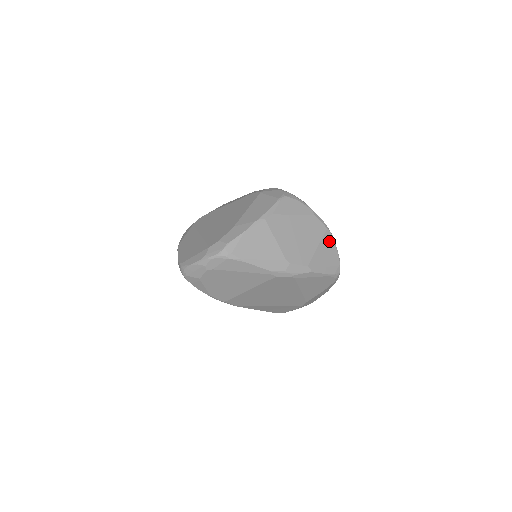
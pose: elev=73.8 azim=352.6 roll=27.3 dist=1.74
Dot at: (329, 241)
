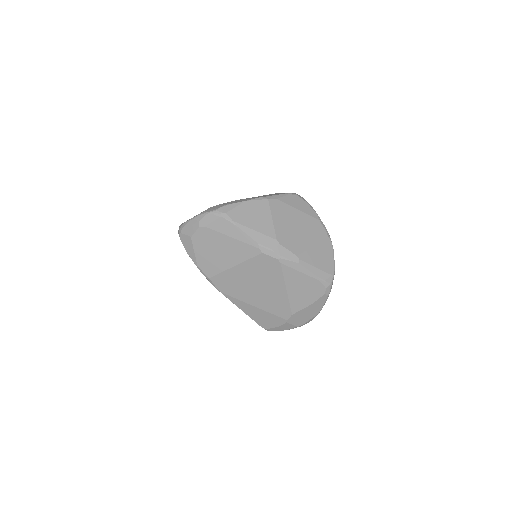
Dot at: (327, 248)
